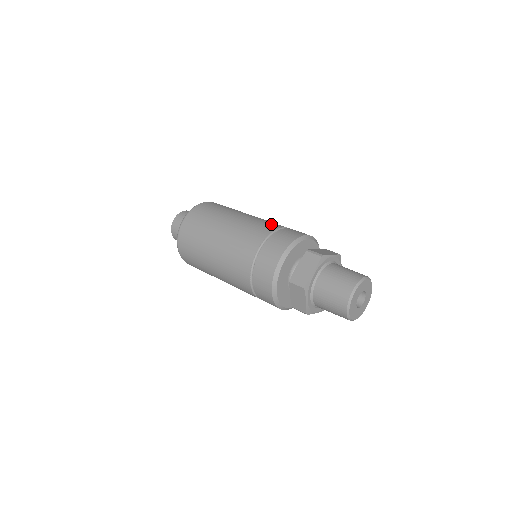
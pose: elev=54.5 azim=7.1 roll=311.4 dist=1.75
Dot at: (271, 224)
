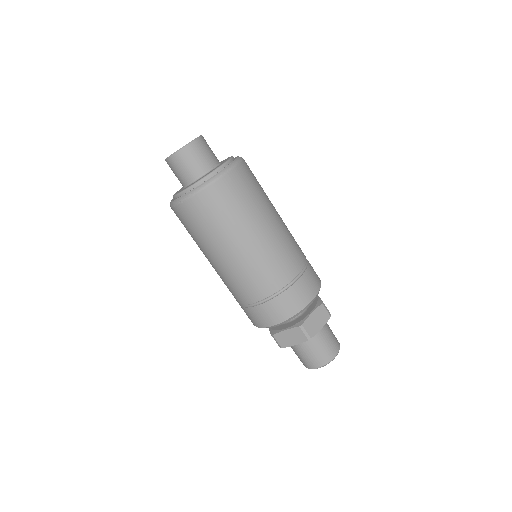
Dot at: (300, 248)
